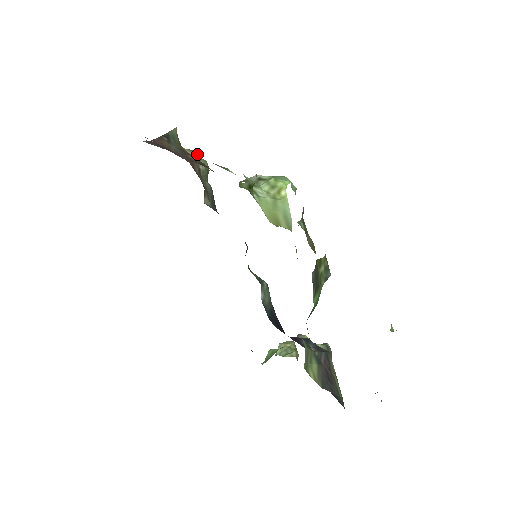
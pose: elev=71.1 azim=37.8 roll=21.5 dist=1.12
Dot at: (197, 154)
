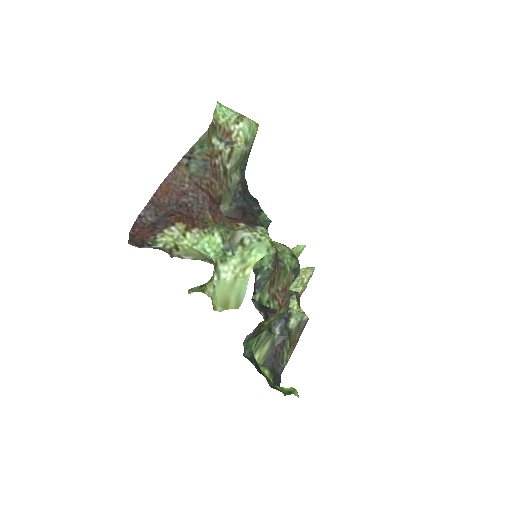
Dot at: (247, 120)
